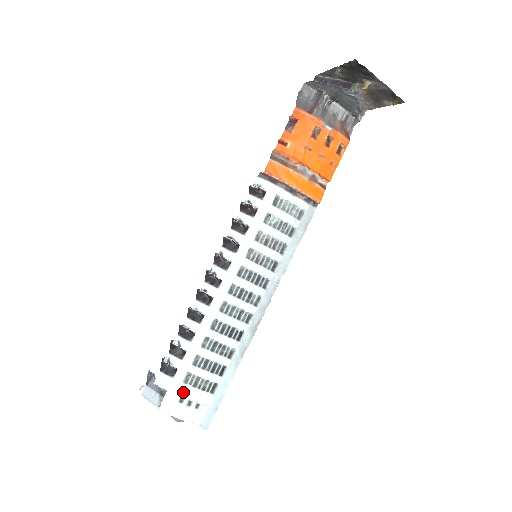
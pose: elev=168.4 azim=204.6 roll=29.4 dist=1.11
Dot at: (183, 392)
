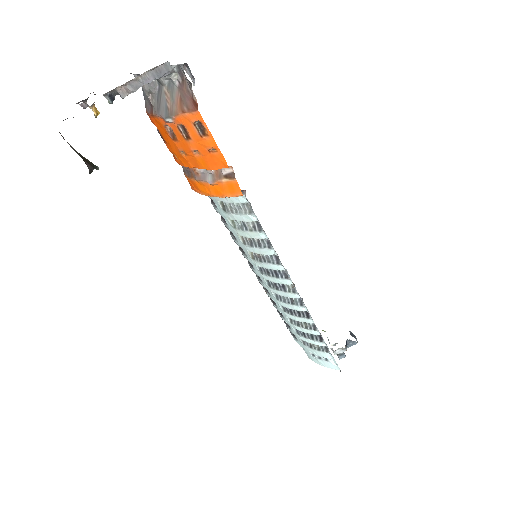
Dot at: (309, 350)
